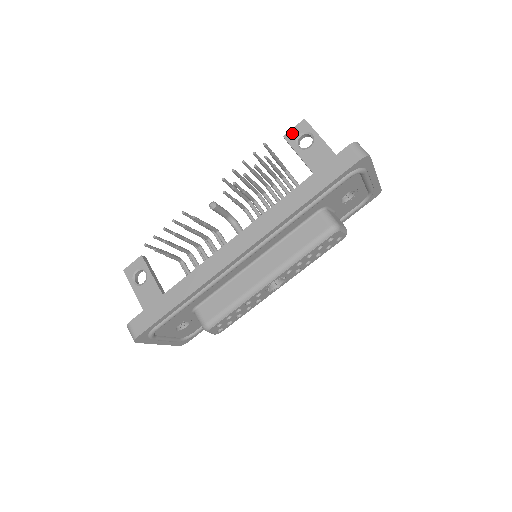
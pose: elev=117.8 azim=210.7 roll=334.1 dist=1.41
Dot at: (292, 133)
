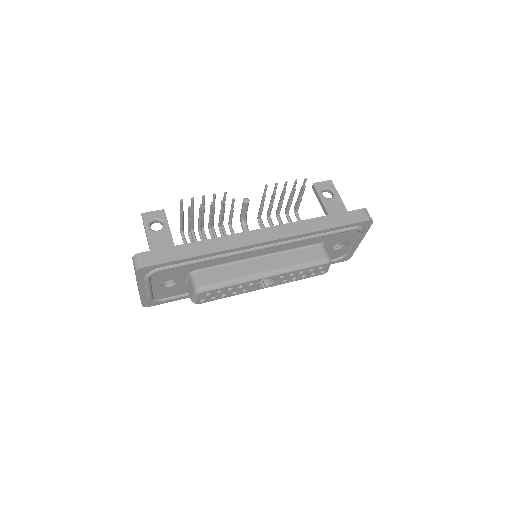
Dot at: (320, 184)
